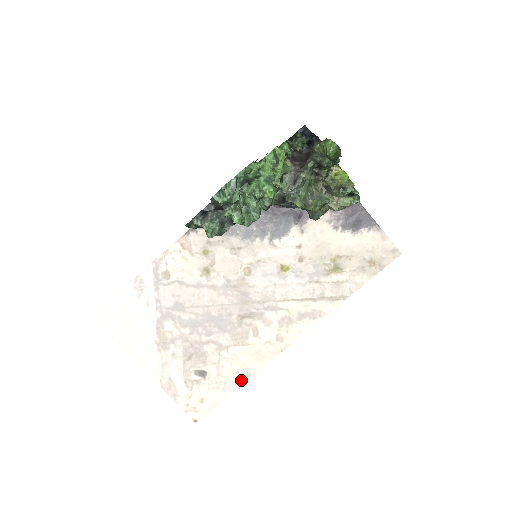
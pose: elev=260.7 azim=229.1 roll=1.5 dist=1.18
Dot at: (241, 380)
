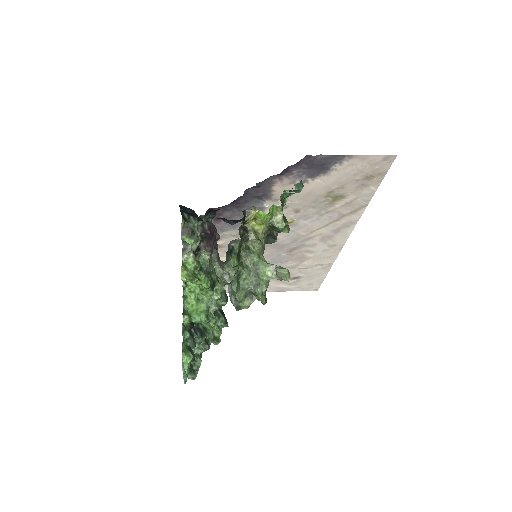
Dot at: (326, 269)
